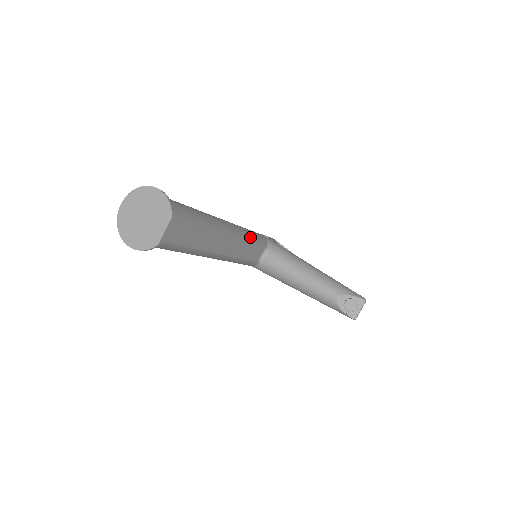
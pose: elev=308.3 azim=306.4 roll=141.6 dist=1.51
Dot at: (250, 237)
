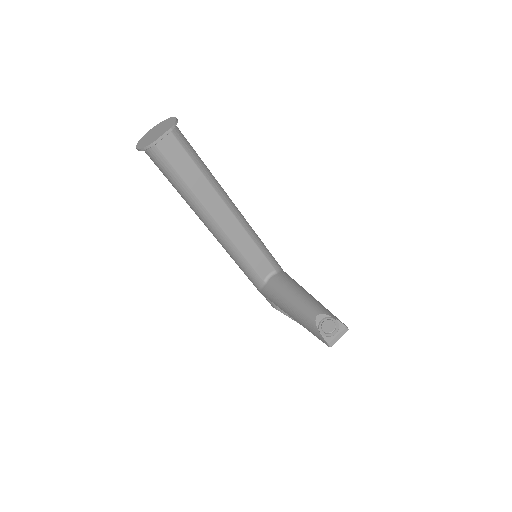
Dot at: (258, 241)
